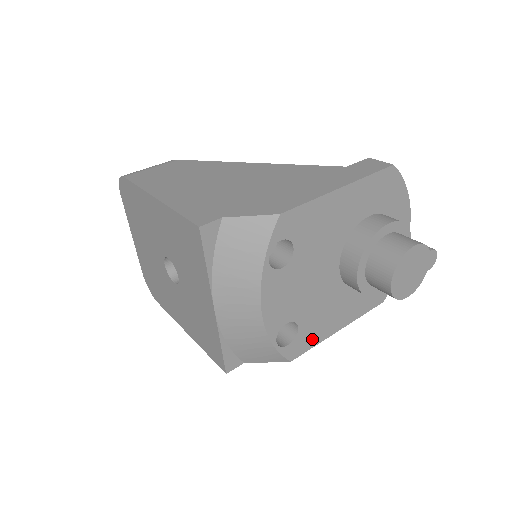
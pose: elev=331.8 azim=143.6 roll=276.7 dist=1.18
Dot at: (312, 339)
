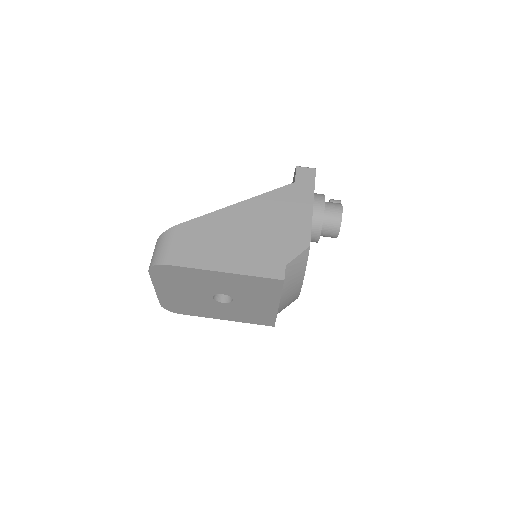
Dot at: occluded
